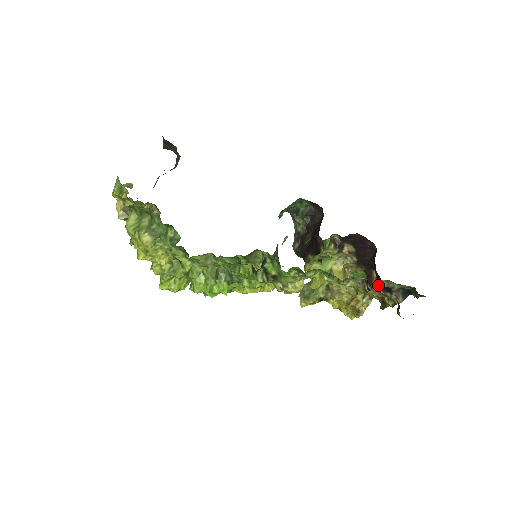
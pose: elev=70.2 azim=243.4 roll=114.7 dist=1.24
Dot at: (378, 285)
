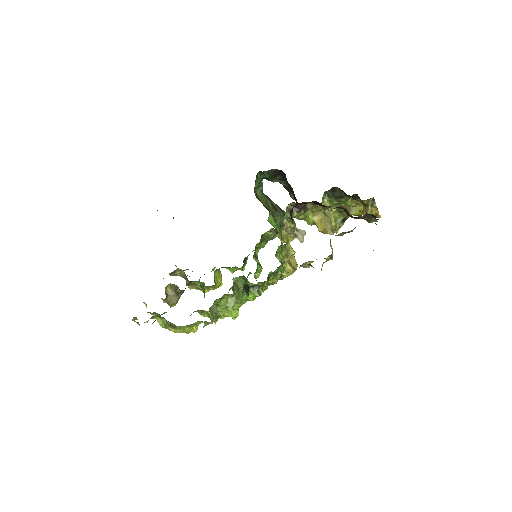
Dot at: (351, 217)
